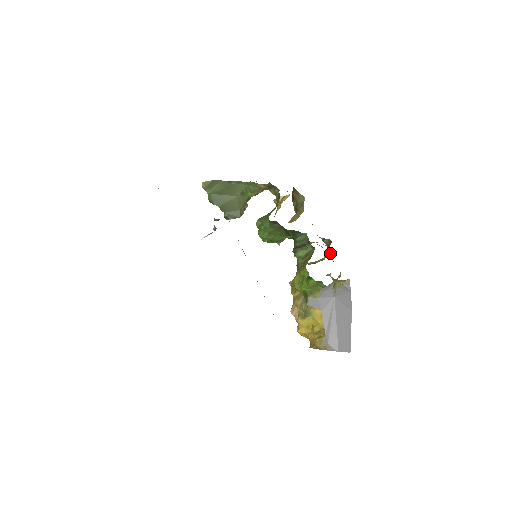
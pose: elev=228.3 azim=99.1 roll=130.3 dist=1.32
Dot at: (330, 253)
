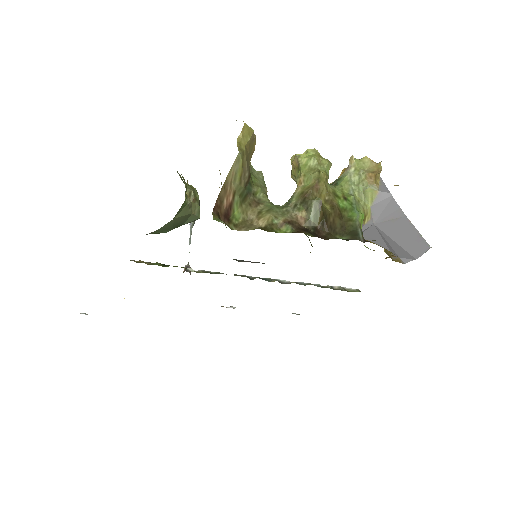
Dot at: (329, 224)
